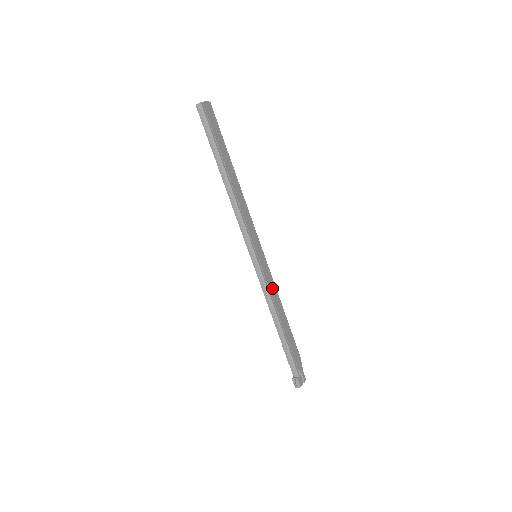
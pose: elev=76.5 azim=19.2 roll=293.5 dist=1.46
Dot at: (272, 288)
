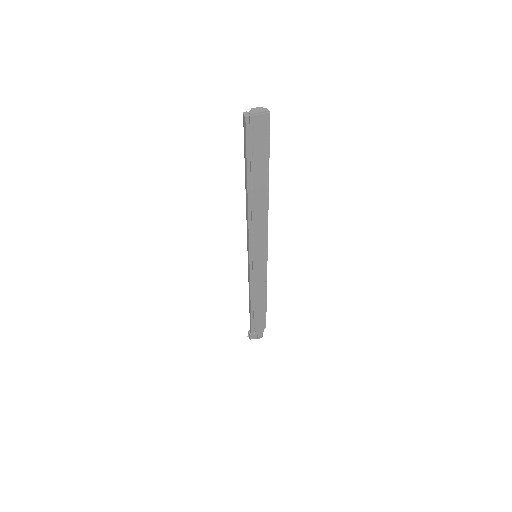
Dot at: (260, 282)
